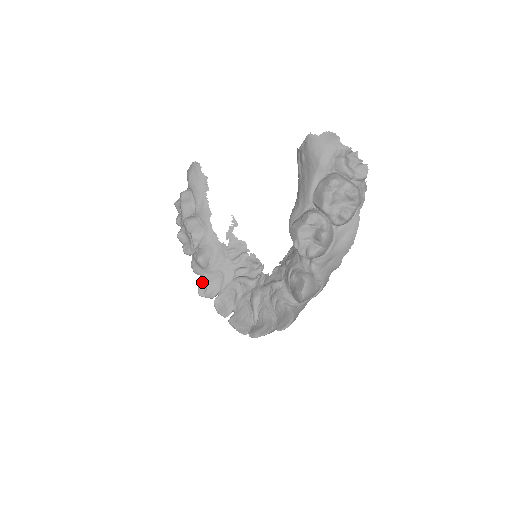
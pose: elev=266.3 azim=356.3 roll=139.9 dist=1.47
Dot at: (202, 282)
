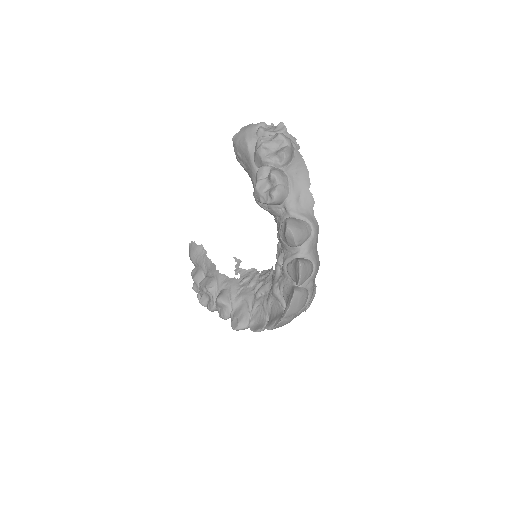
Dot at: (232, 319)
